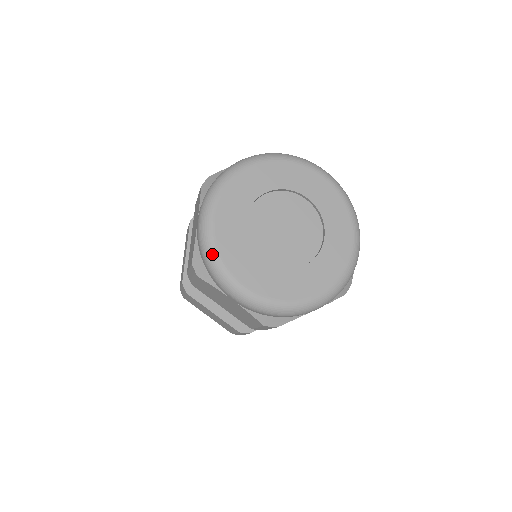
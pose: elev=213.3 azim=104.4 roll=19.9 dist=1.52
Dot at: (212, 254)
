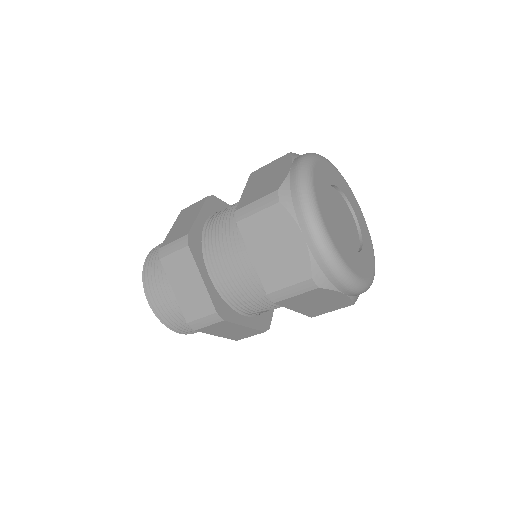
Dot at: (310, 188)
